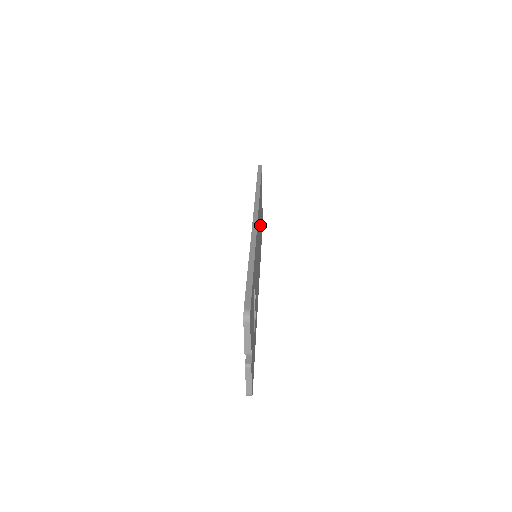
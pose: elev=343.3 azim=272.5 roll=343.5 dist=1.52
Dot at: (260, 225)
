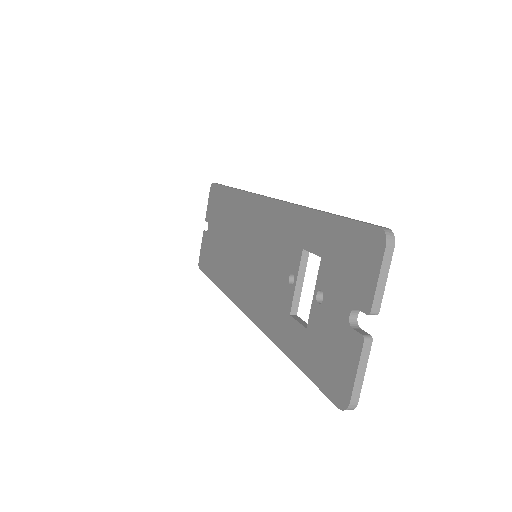
Dot at: occluded
